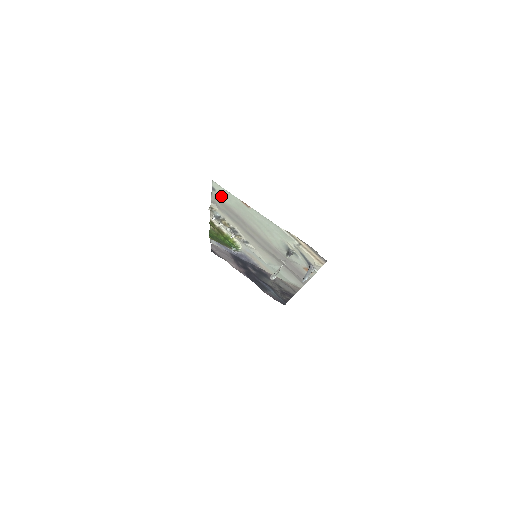
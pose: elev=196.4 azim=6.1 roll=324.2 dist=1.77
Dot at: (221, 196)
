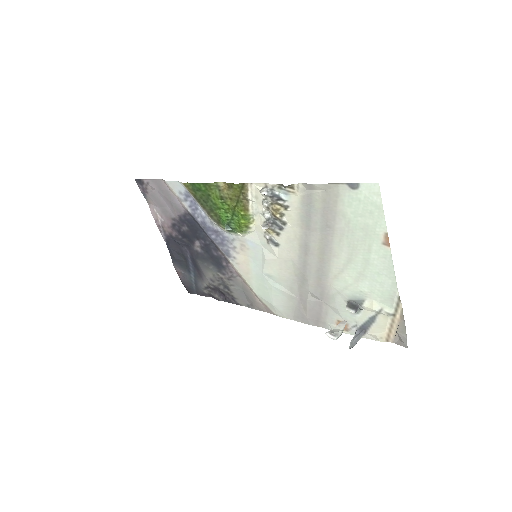
Dot at: (350, 200)
